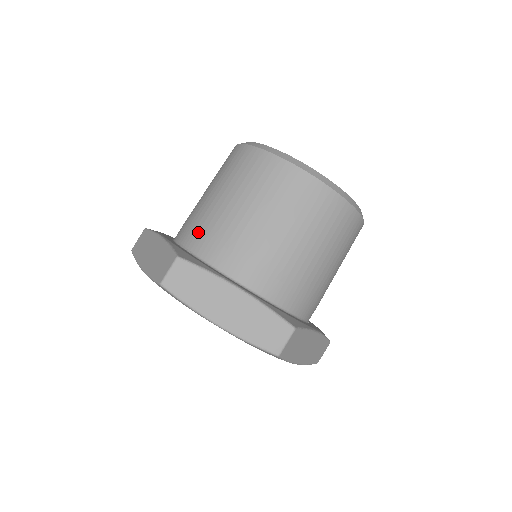
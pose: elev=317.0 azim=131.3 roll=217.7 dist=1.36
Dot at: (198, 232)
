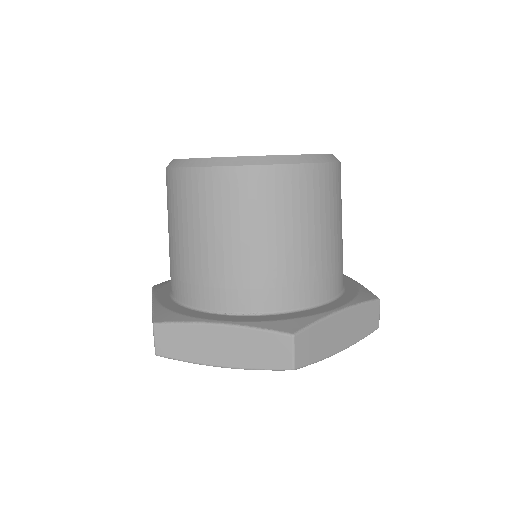
Dot at: (252, 291)
